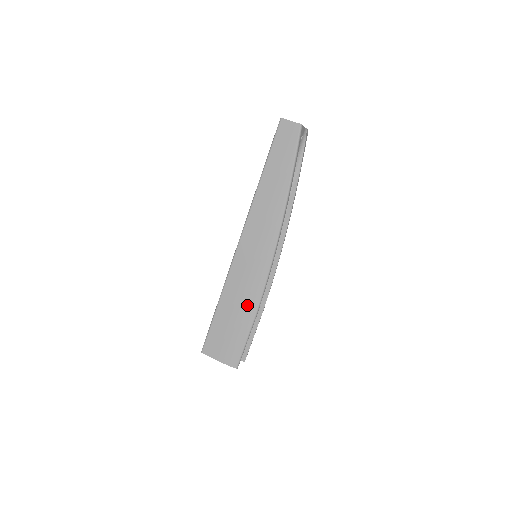
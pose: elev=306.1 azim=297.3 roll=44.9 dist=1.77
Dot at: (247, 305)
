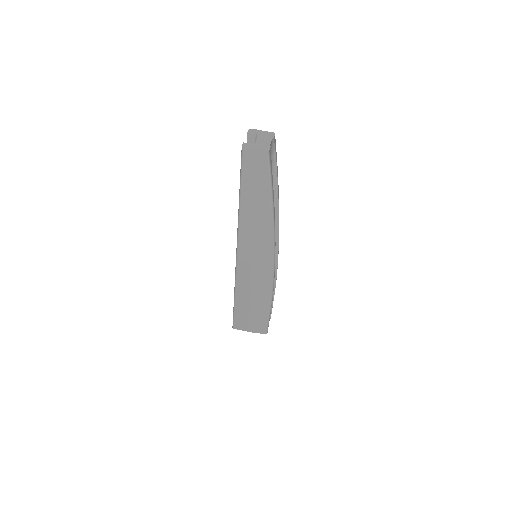
Dot at: (261, 297)
